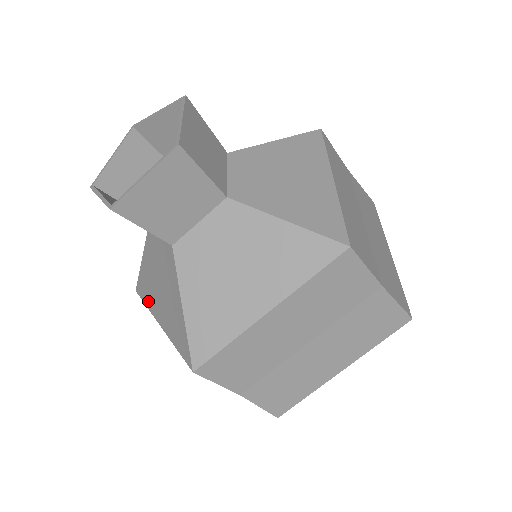
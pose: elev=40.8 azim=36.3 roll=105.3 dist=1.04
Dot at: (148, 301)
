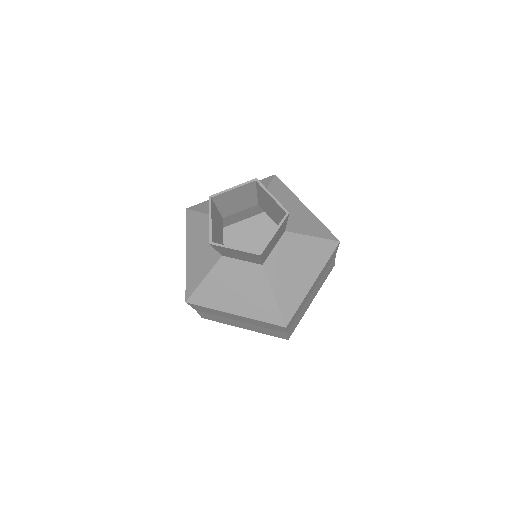
Dot at: (214, 304)
